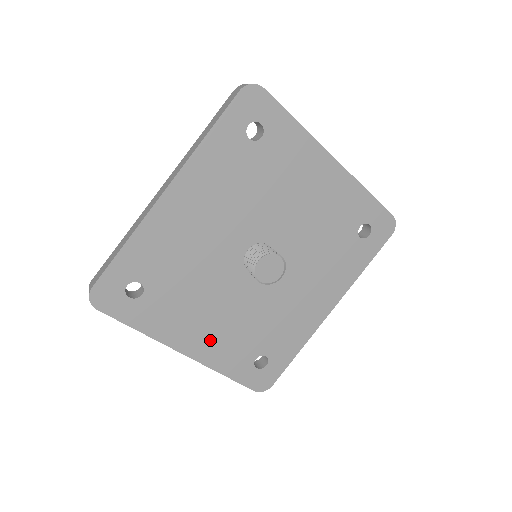
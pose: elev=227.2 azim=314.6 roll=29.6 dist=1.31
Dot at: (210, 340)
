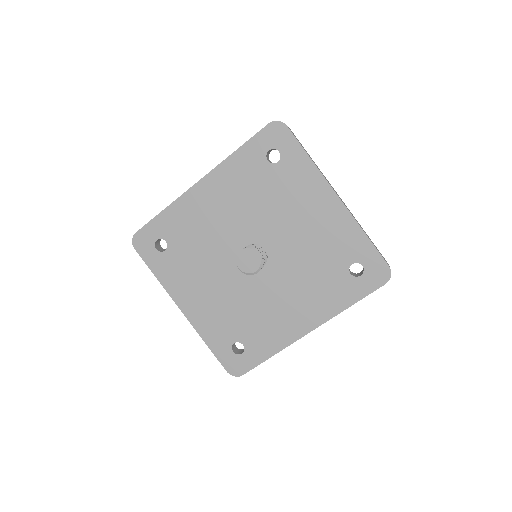
Dot at: (203, 308)
